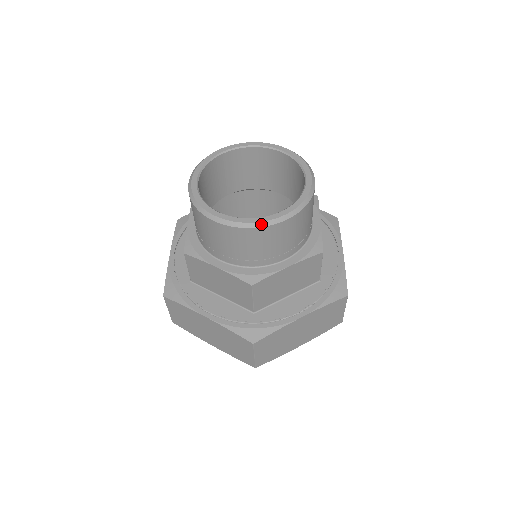
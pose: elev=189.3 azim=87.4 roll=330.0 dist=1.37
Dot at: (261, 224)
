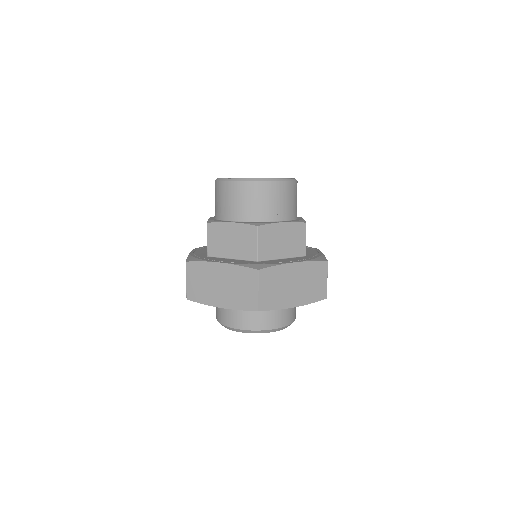
Dot at: (265, 180)
